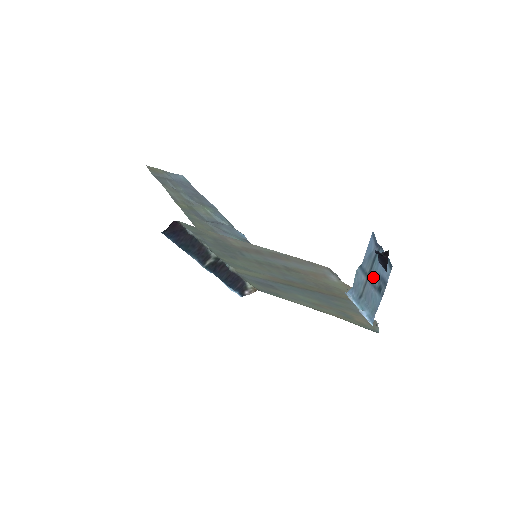
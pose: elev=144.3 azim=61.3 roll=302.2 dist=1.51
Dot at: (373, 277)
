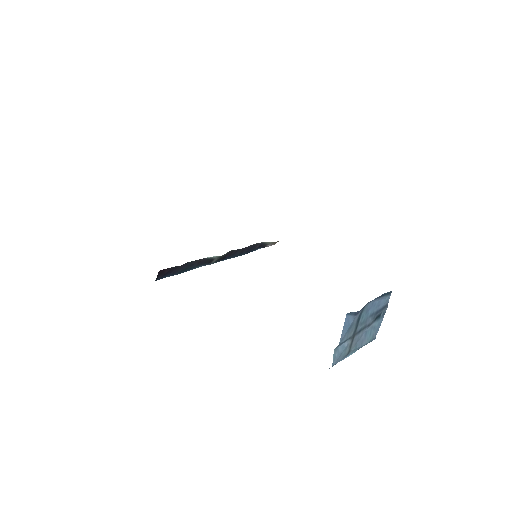
Dot at: (363, 325)
